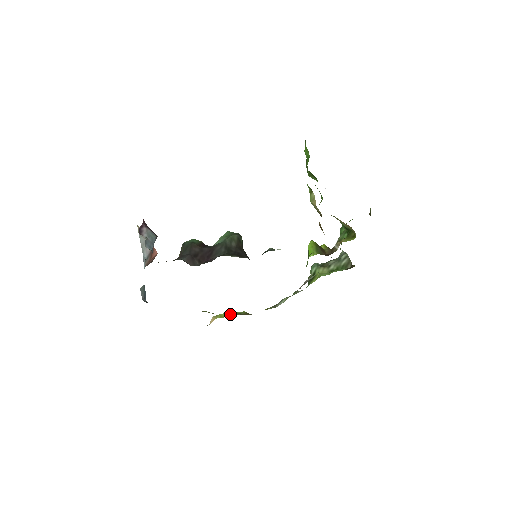
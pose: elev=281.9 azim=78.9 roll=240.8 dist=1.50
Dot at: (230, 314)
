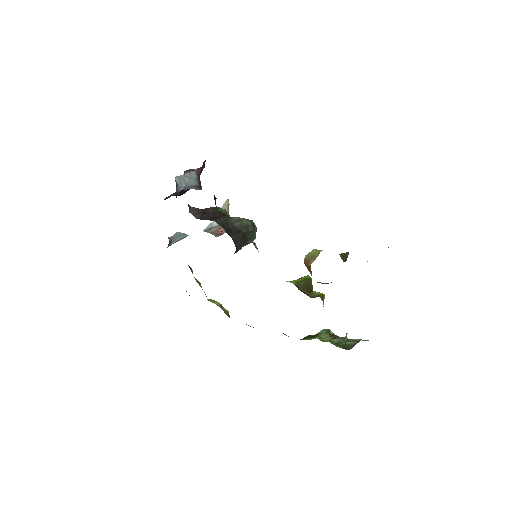
Dot at: (216, 303)
